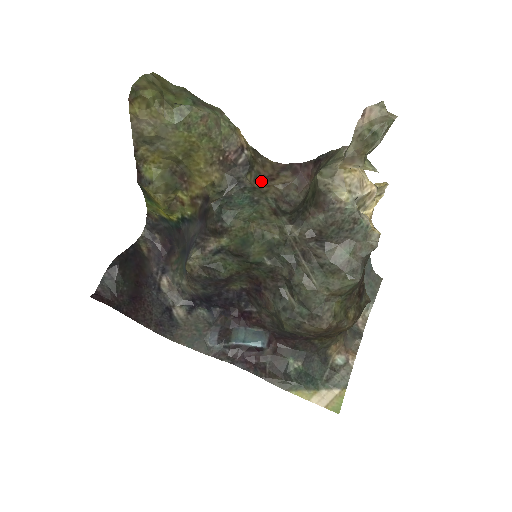
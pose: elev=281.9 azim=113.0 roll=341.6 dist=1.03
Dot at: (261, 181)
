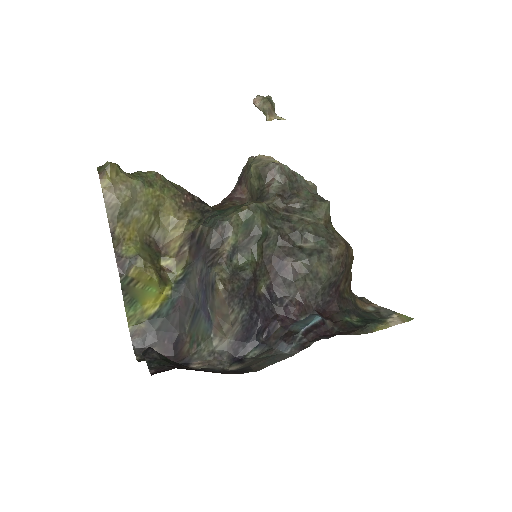
Dot at: occluded
